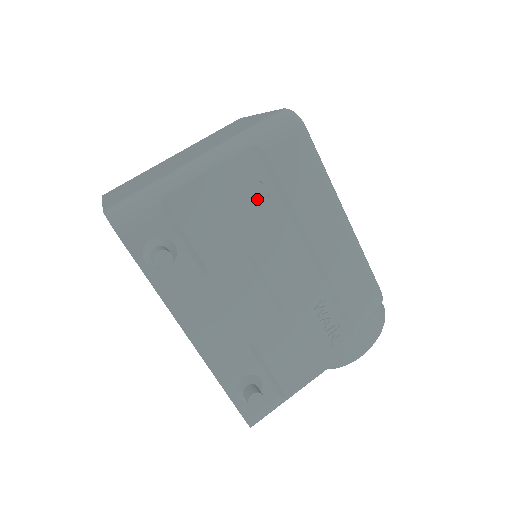
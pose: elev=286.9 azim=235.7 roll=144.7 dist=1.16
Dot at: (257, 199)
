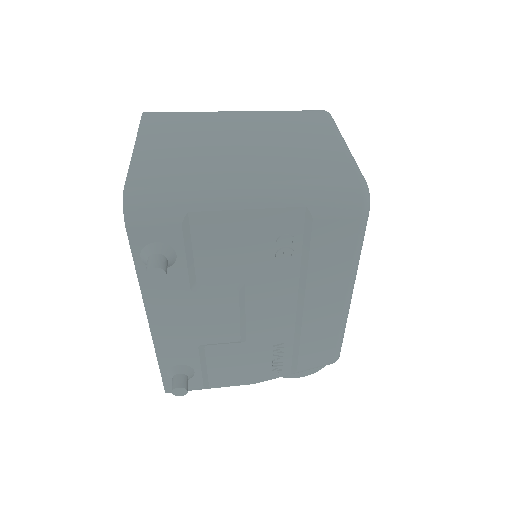
Dot at: (279, 252)
